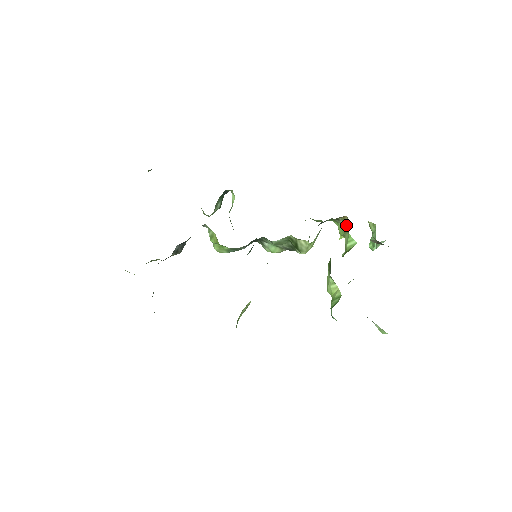
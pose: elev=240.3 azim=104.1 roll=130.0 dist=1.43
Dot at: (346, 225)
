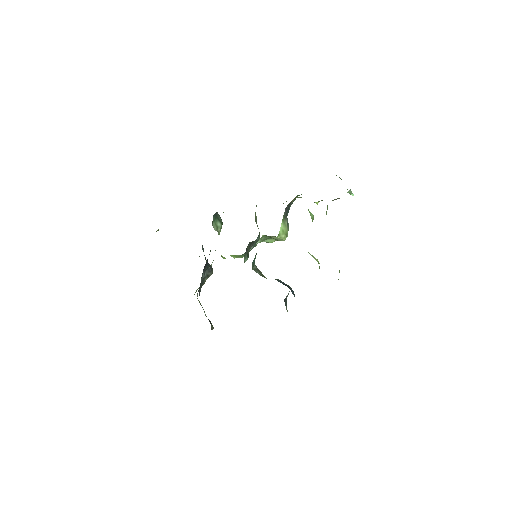
Dot at: occluded
